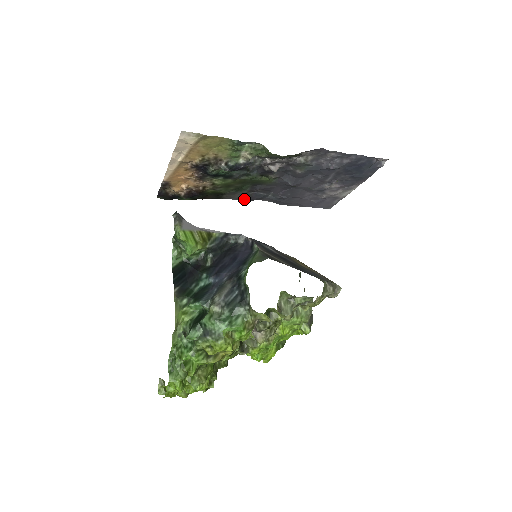
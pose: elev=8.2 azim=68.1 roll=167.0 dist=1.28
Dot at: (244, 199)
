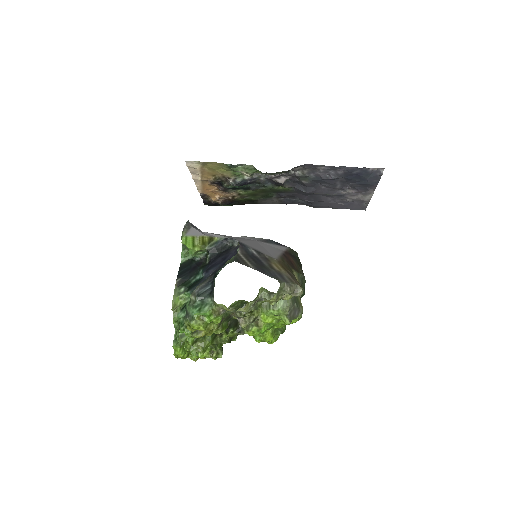
Dot at: (279, 203)
